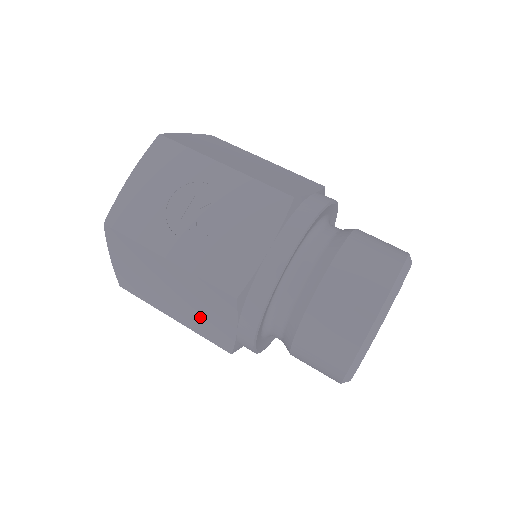
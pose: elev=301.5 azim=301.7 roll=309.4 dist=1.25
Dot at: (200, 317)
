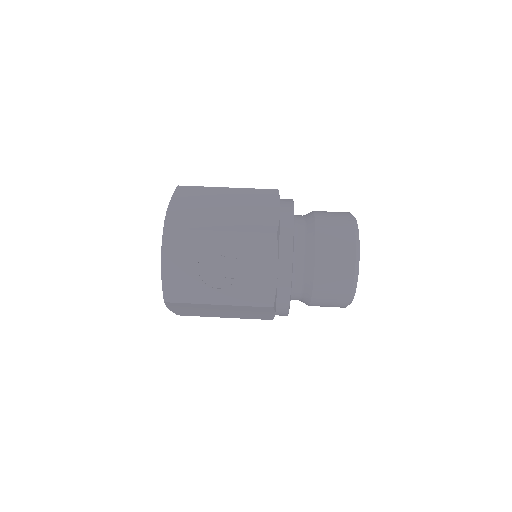
Dot at: (247, 315)
